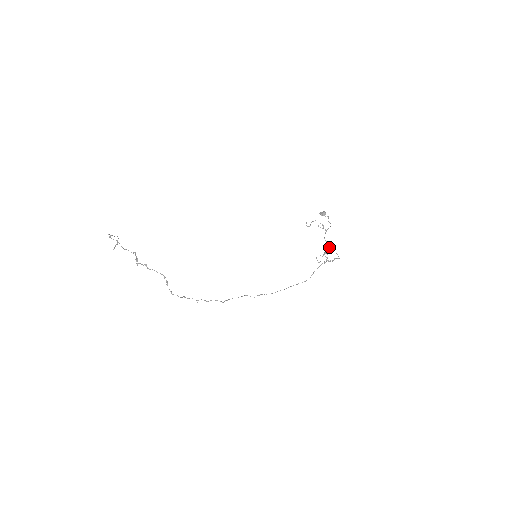
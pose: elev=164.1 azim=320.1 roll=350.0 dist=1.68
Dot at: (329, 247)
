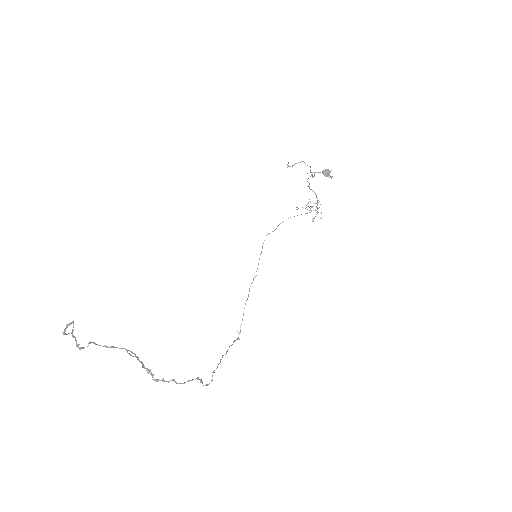
Dot at: (308, 186)
